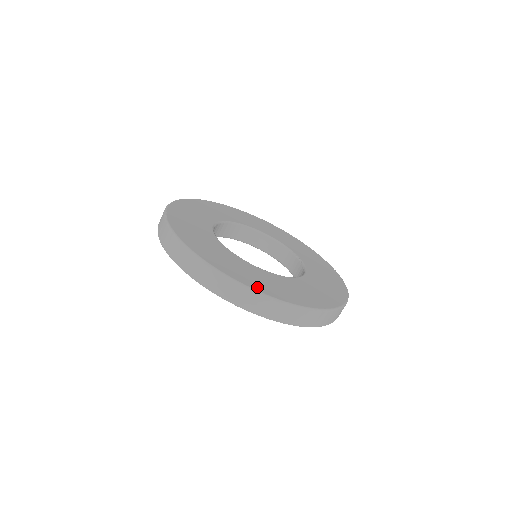
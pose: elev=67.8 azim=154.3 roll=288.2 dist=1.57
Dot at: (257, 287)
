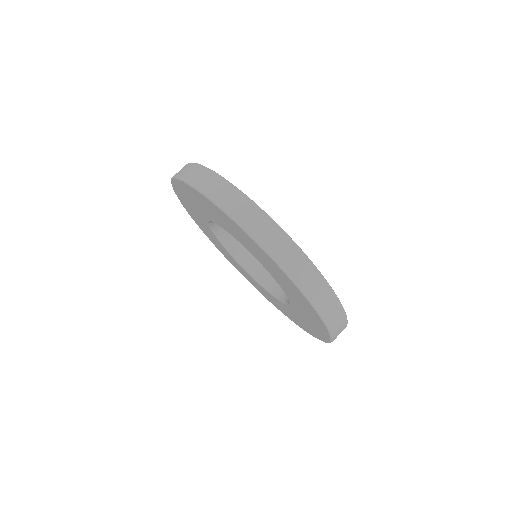
Dot at: occluded
